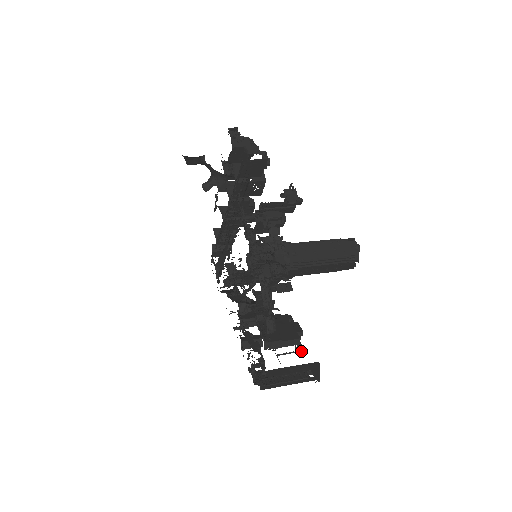
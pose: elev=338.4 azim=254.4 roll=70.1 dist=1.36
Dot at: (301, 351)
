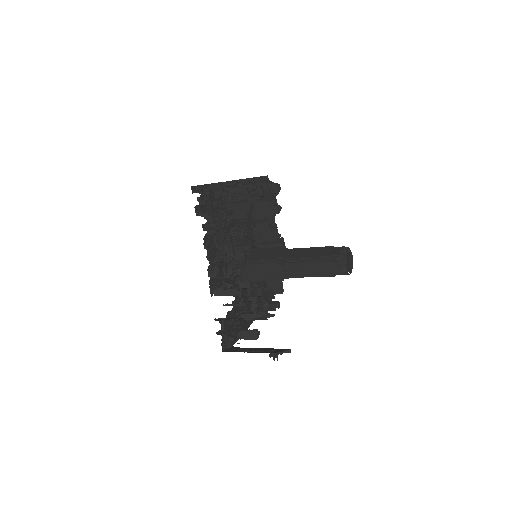
Dot at: (243, 305)
